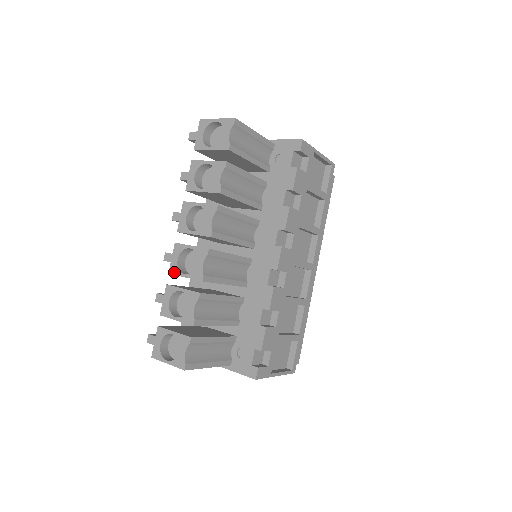
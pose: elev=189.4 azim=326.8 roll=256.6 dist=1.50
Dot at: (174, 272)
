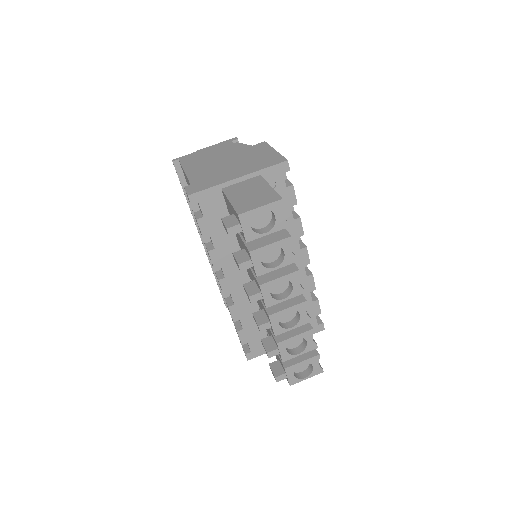
Dot at: (280, 332)
